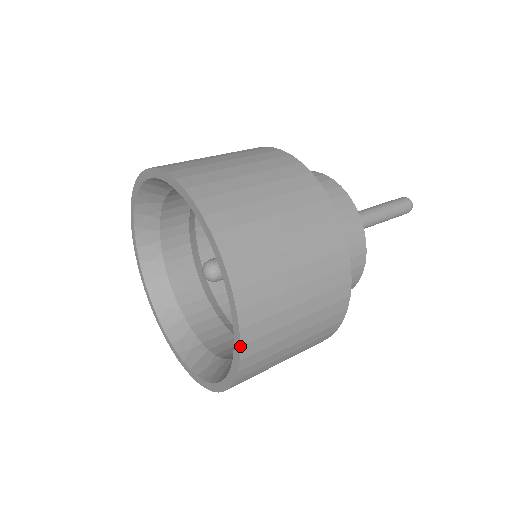
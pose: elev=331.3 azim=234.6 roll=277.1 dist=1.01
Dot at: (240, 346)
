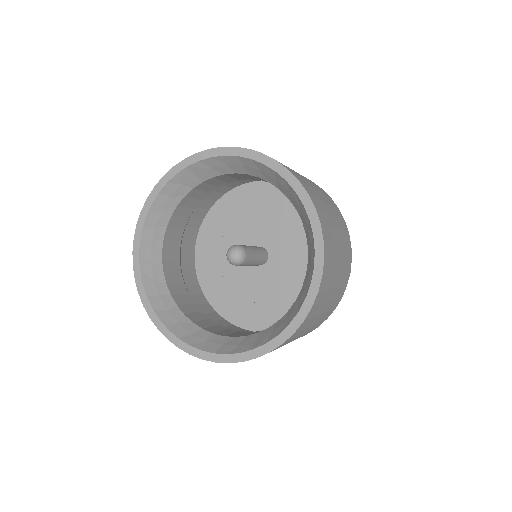
Dot at: (320, 224)
